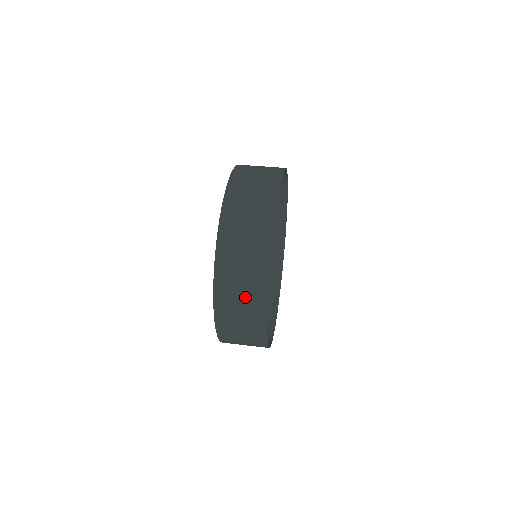
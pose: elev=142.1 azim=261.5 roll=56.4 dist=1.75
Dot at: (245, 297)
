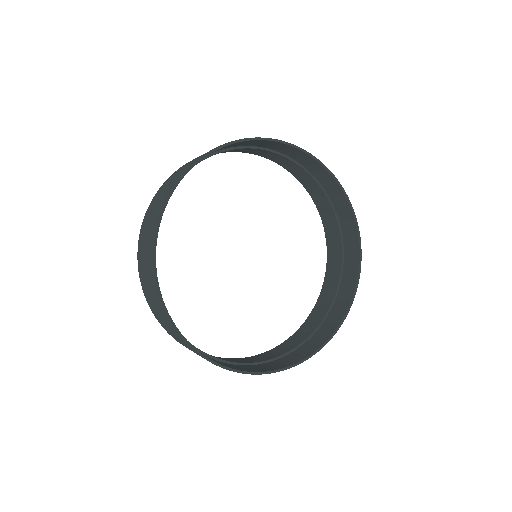
Dot at: (152, 293)
